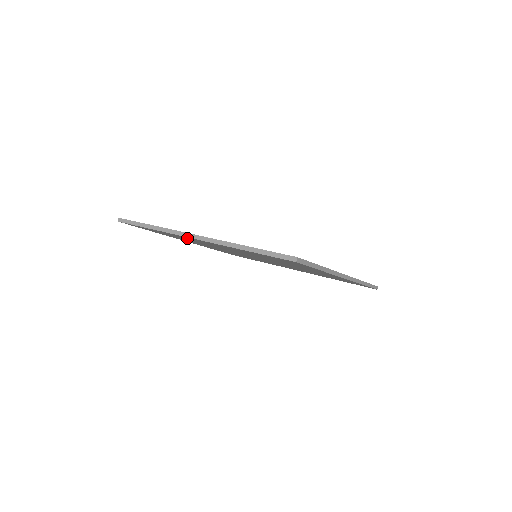
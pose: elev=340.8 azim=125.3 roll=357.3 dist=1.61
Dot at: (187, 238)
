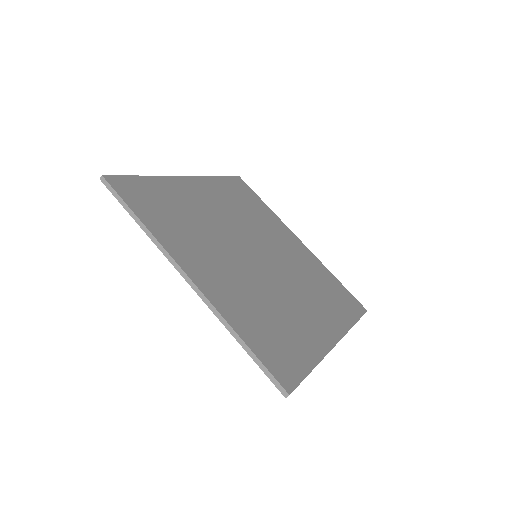
Dot at: occluded
